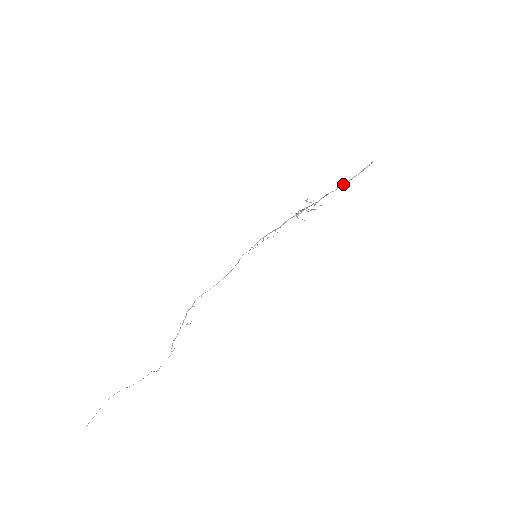
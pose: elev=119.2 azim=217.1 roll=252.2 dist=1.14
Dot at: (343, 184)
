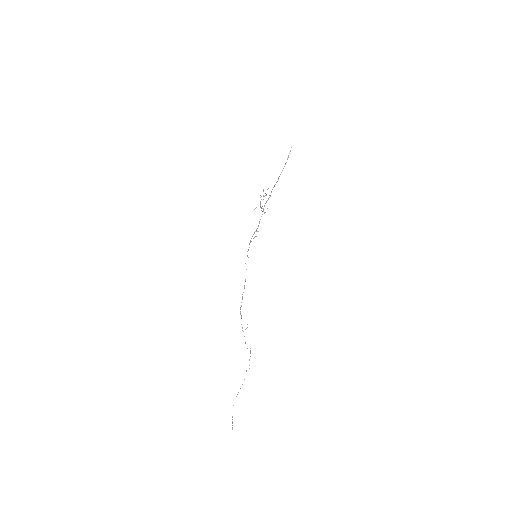
Dot at: occluded
